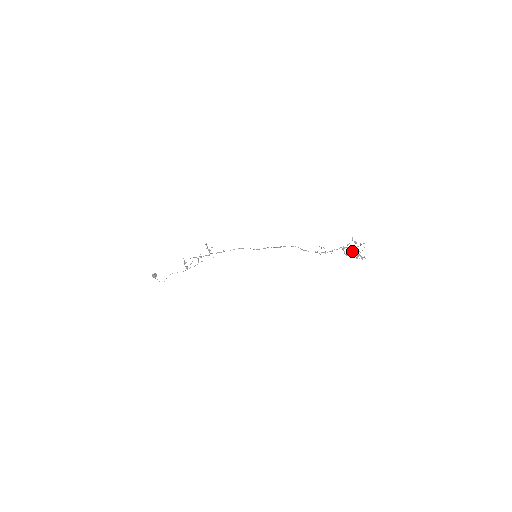
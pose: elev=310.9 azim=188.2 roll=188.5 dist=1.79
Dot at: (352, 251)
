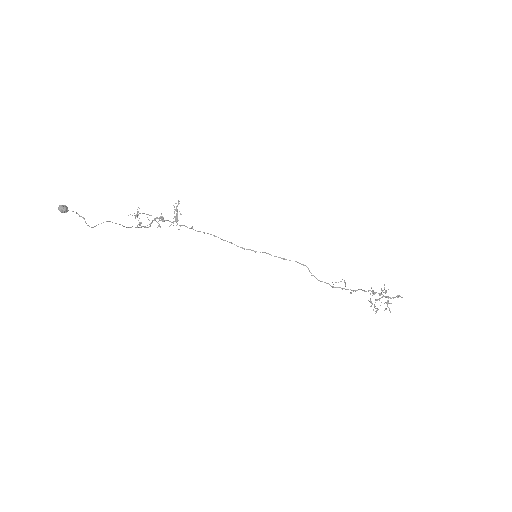
Dot at: (376, 300)
